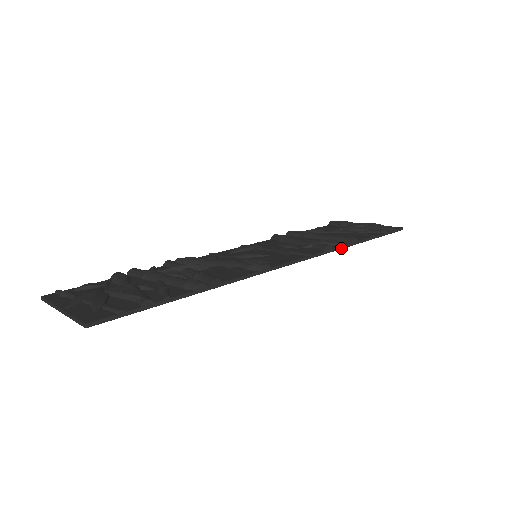
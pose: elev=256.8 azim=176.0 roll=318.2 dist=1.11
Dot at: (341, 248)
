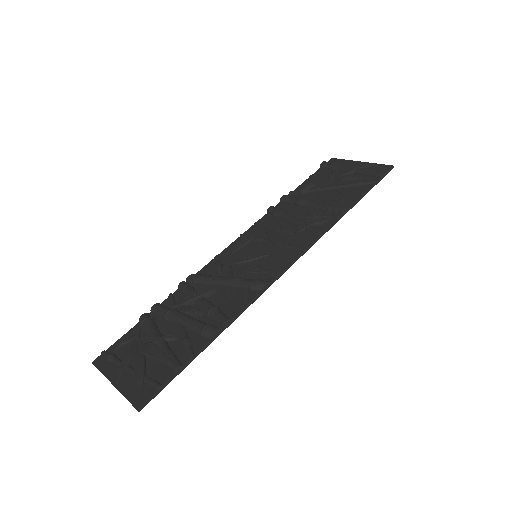
Dot at: (333, 225)
